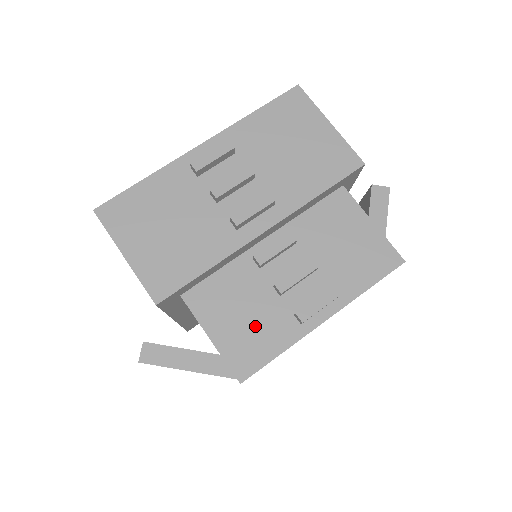
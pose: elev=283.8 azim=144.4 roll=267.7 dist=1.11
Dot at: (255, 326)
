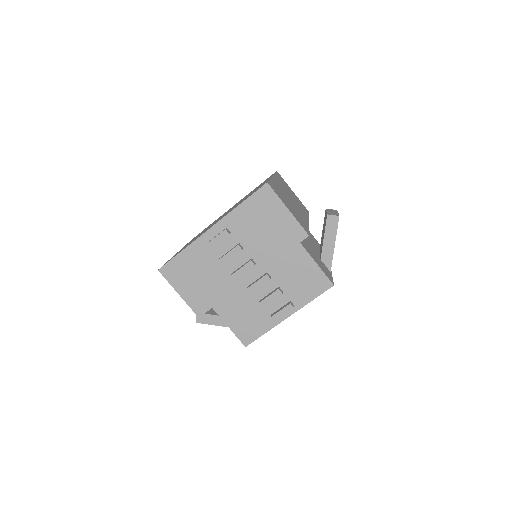
Dot at: (251, 321)
